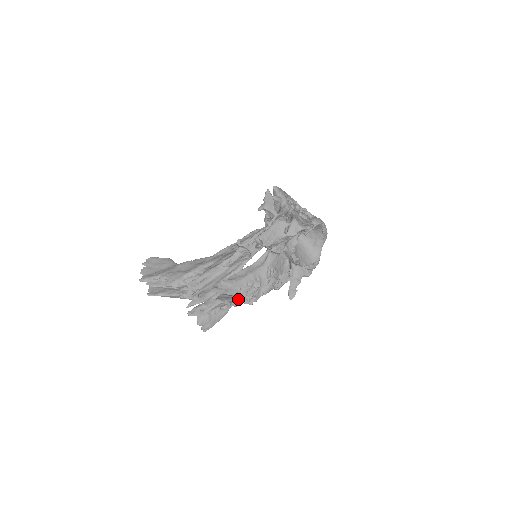
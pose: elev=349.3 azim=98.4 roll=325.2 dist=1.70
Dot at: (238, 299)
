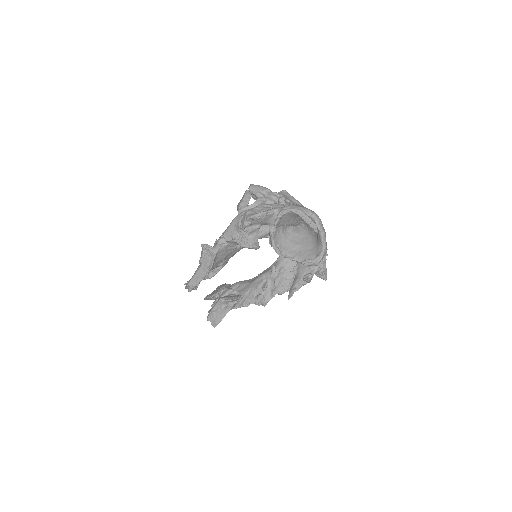
Dot at: (237, 298)
